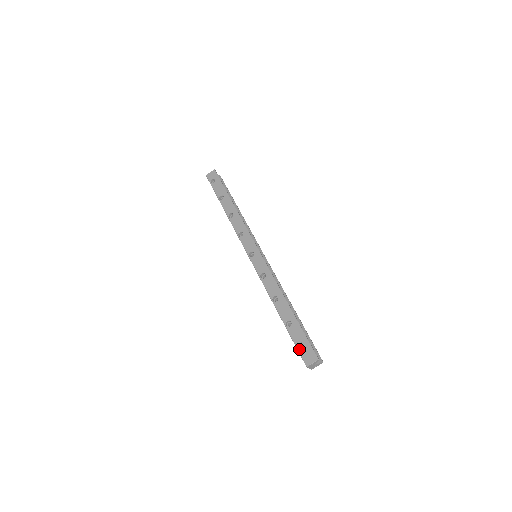
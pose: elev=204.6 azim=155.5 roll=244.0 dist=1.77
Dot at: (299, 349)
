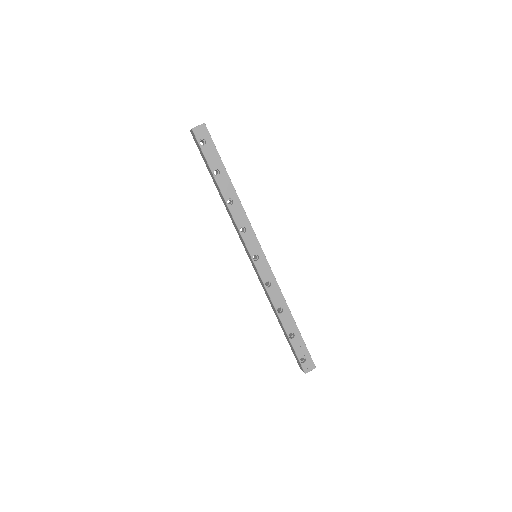
Dot at: occluded
